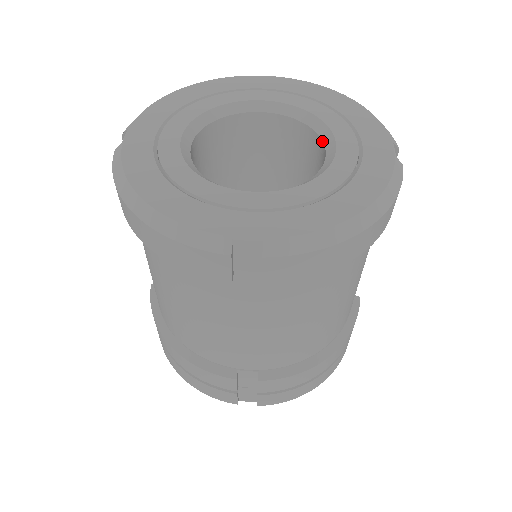
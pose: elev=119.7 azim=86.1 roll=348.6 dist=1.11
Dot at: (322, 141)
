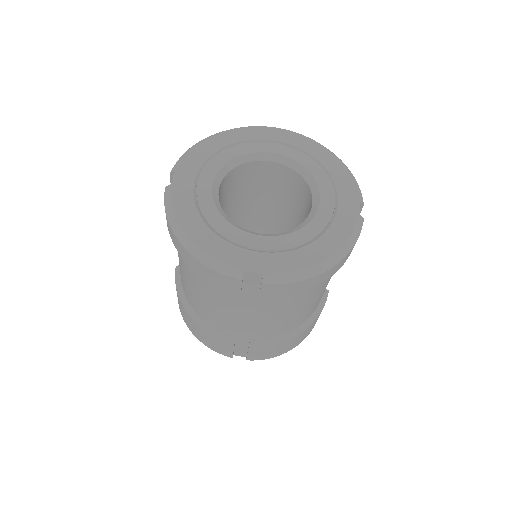
Dot at: (311, 193)
